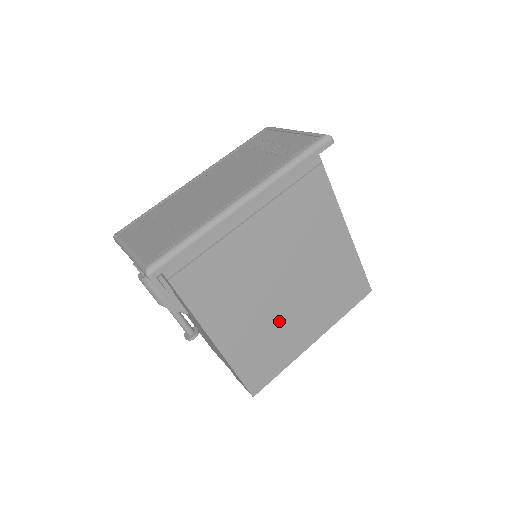
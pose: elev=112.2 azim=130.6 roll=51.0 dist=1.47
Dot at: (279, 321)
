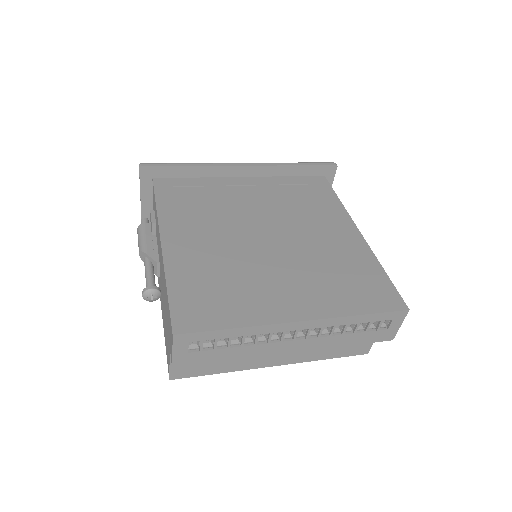
Dot at: (250, 268)
